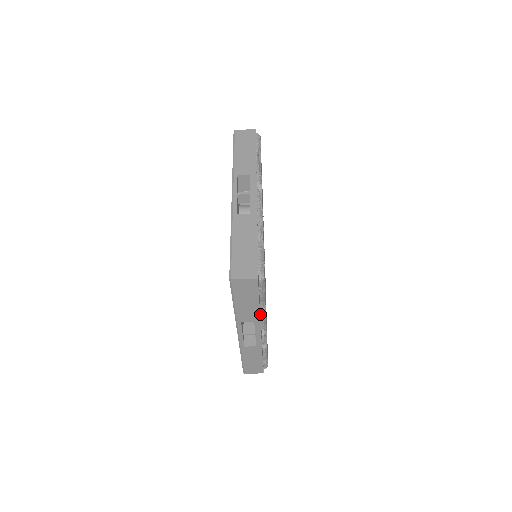
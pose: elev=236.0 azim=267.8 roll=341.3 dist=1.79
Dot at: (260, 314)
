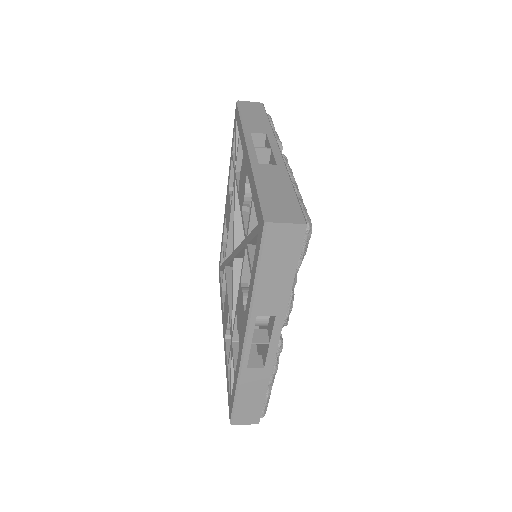
Dot at: occluded
